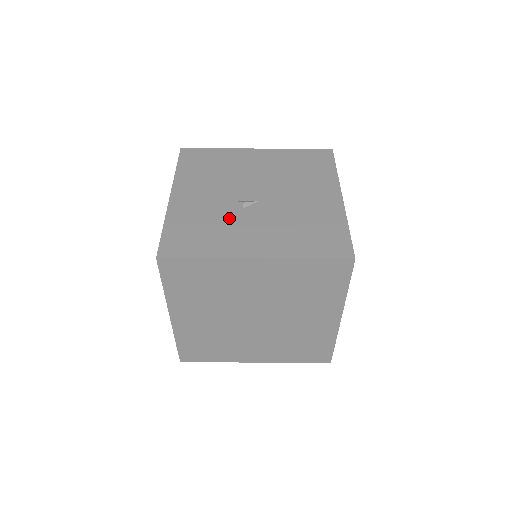
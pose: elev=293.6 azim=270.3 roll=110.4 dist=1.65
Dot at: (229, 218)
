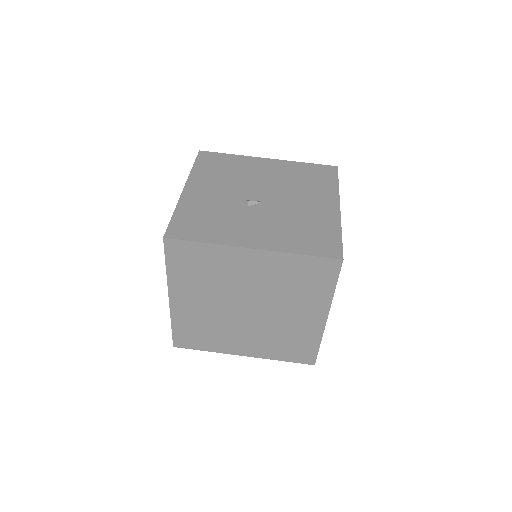
Dot at: (234, 213)
